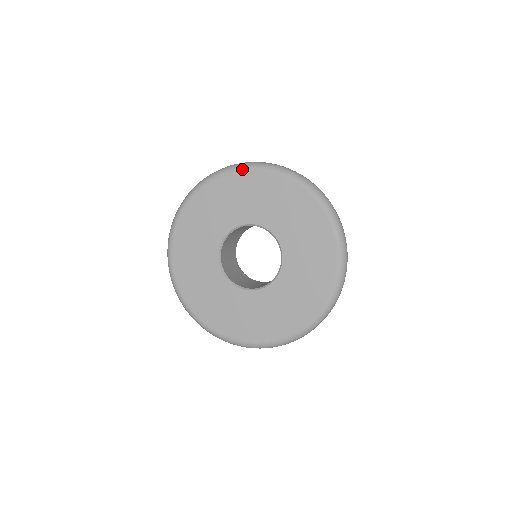
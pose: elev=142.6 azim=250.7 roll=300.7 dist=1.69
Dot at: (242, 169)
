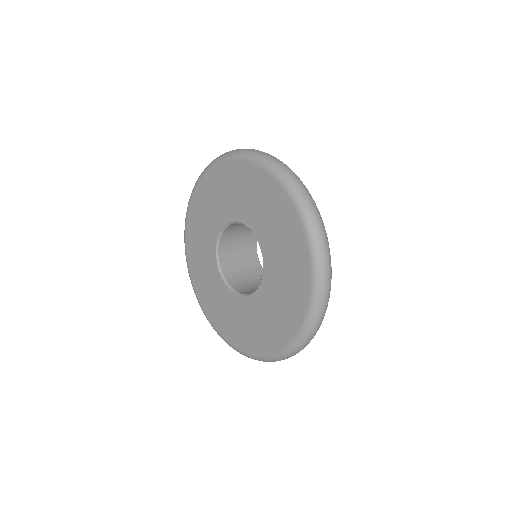
Dot at: (225, 159)
